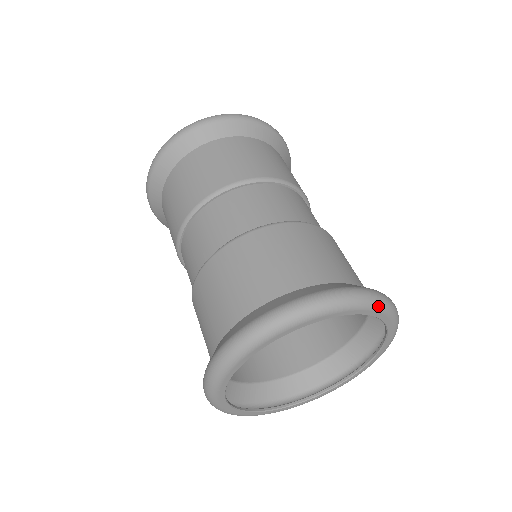
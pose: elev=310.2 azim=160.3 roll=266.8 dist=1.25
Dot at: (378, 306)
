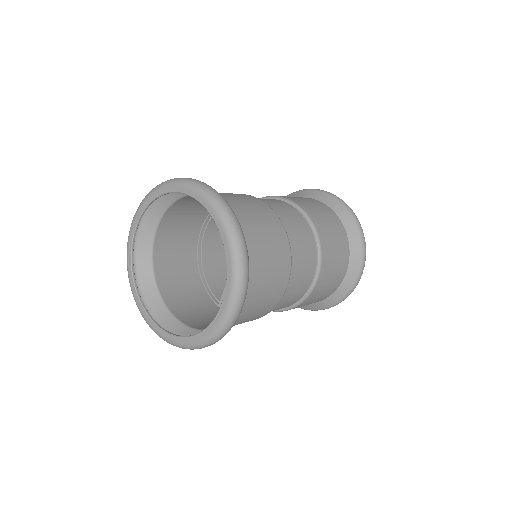
Dot at: (228, 228)
